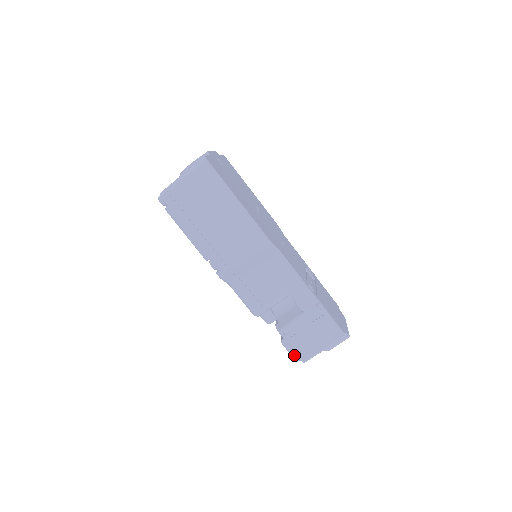
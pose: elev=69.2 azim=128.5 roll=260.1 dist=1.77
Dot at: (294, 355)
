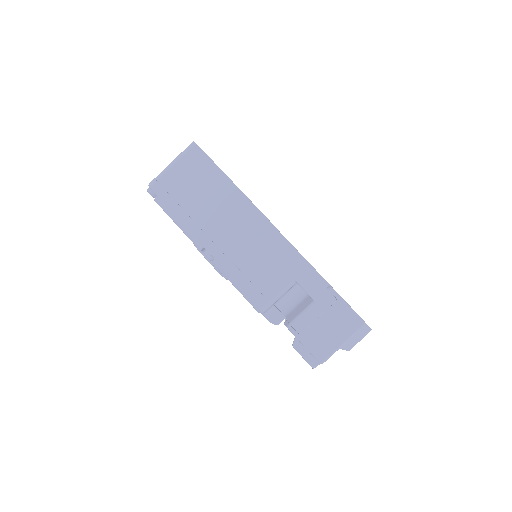
Dot at: (309, 360)
